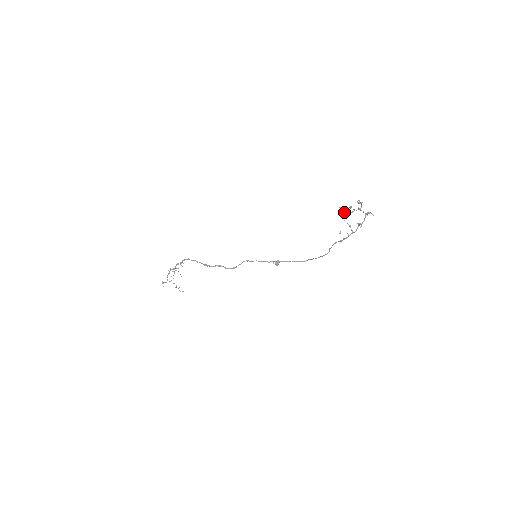
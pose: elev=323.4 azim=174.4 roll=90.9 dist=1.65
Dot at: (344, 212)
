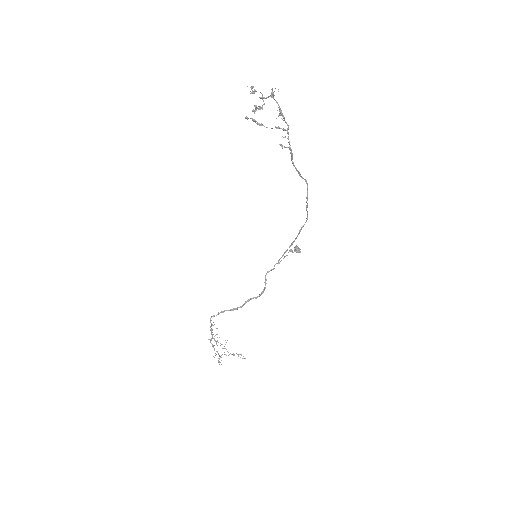
Dot at: occluded
